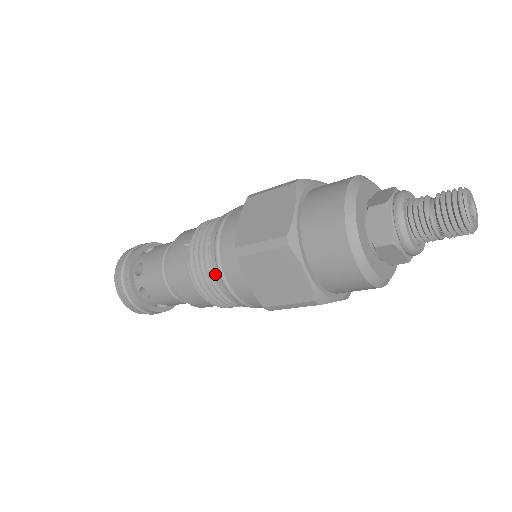
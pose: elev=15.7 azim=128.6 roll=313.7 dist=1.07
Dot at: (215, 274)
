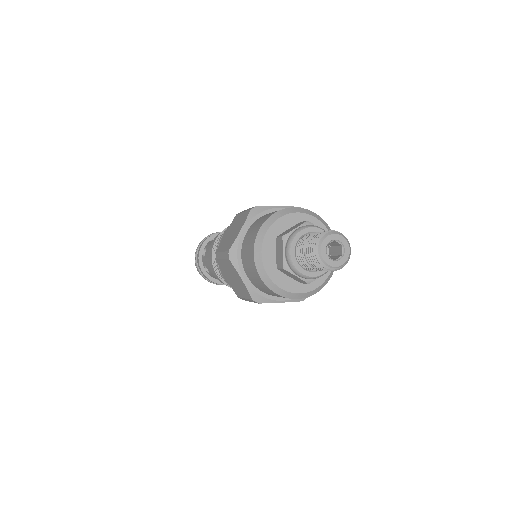
Dot at: occluded
